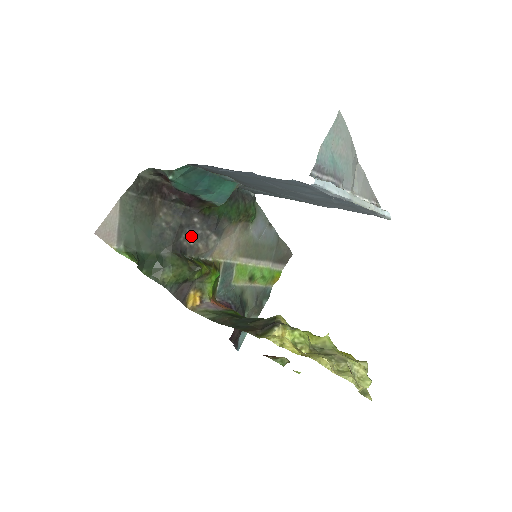
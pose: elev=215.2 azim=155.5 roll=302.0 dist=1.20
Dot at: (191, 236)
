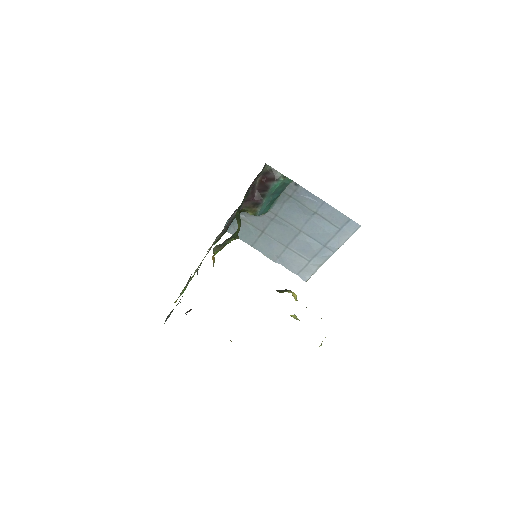
Dot at: (229, 218)
